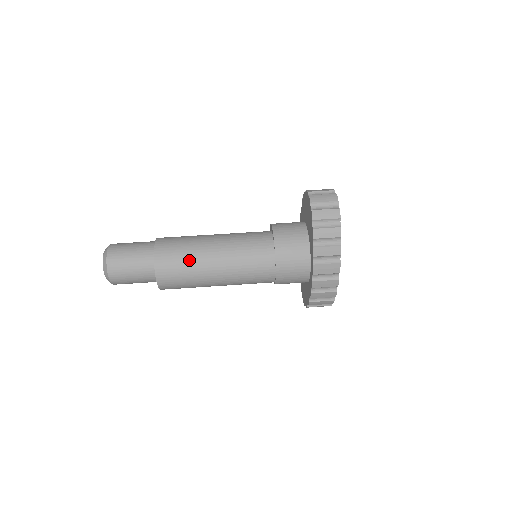
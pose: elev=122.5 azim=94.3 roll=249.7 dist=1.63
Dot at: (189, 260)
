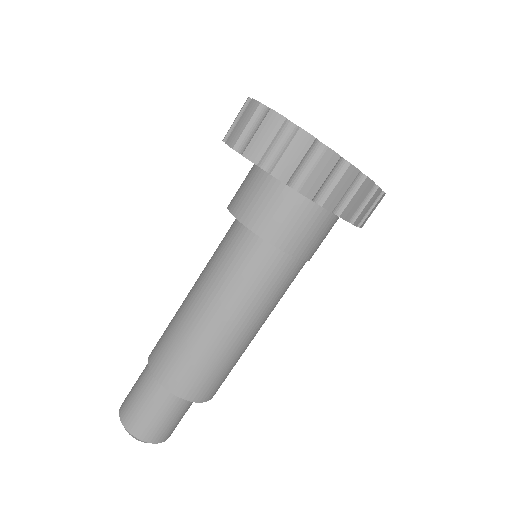
Dot at: (209, 359)
